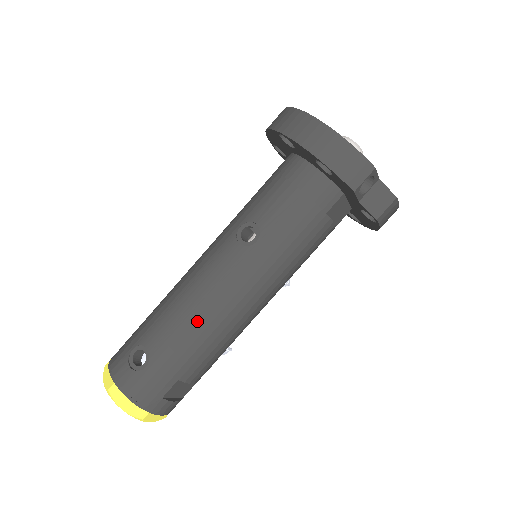
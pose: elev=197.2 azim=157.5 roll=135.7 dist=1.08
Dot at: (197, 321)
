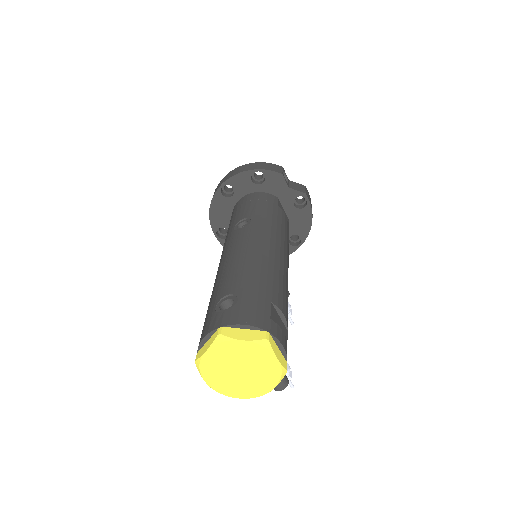
Dot at: (251, 262)
